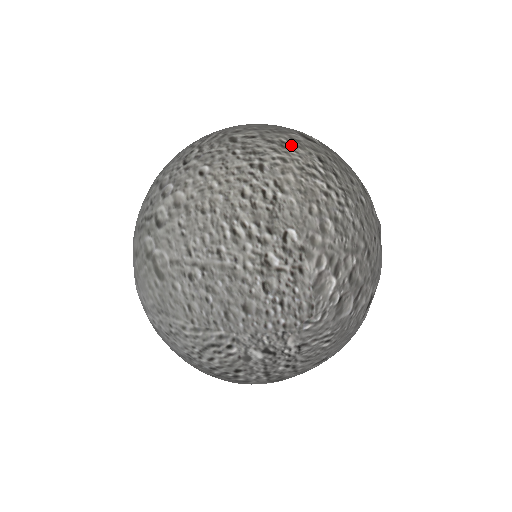
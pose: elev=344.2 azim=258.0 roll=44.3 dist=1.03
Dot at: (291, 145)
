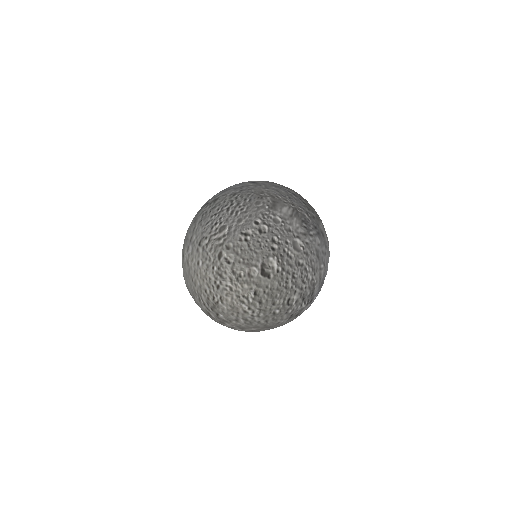
Dot at: (243, 280)
